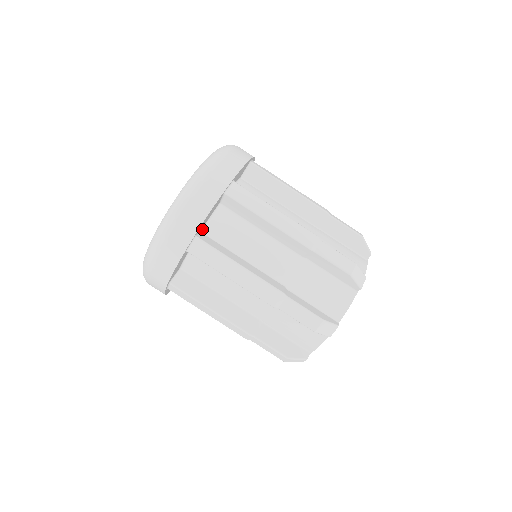
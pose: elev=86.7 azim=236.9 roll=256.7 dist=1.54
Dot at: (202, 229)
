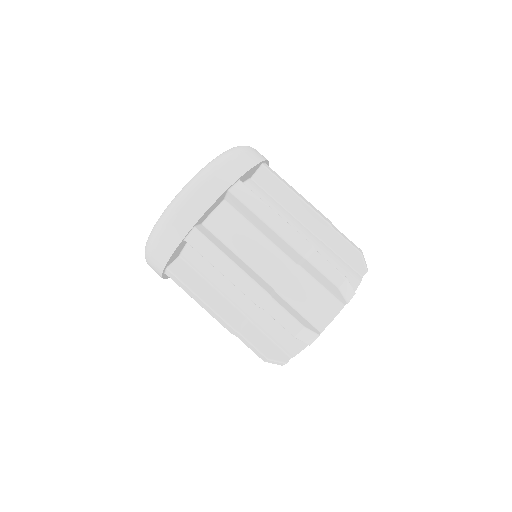
Dot at: occluded
